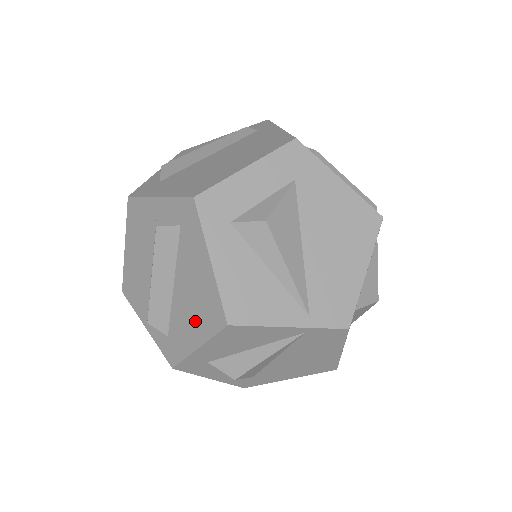
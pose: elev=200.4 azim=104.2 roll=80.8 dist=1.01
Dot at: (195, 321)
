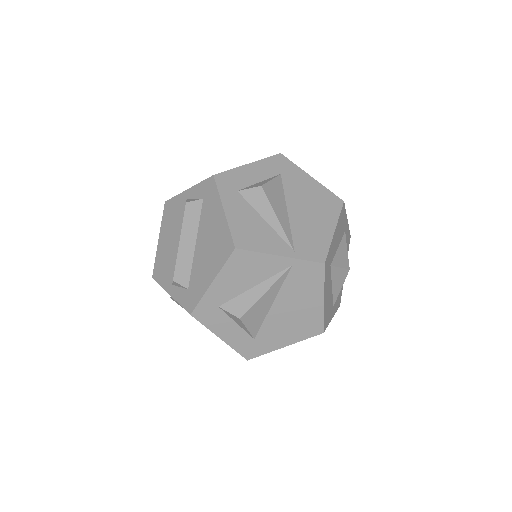
Dot at: (211, 261)
